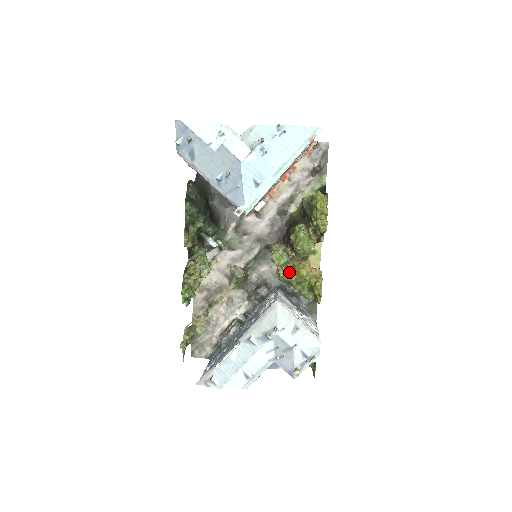
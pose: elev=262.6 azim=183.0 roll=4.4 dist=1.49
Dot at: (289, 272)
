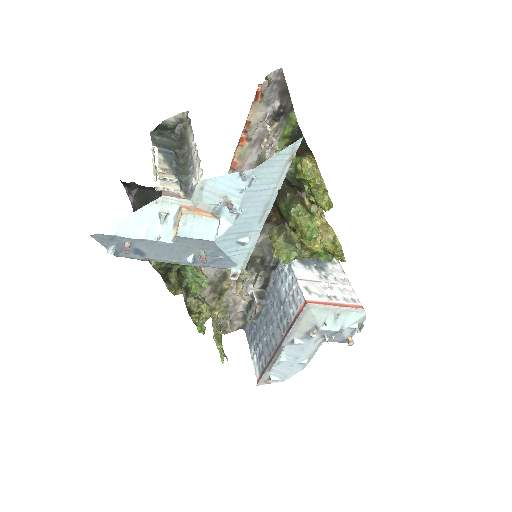
Dot at: (299, 250)
